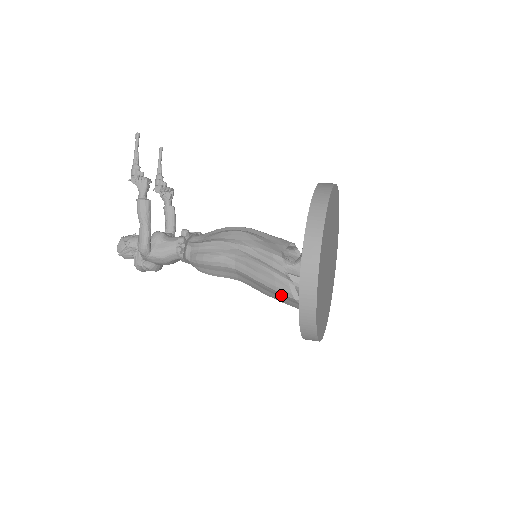
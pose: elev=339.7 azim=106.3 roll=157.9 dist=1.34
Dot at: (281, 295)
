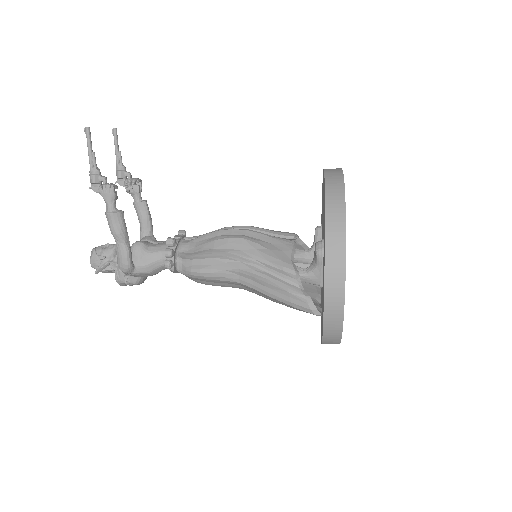
Dot at: occluded
